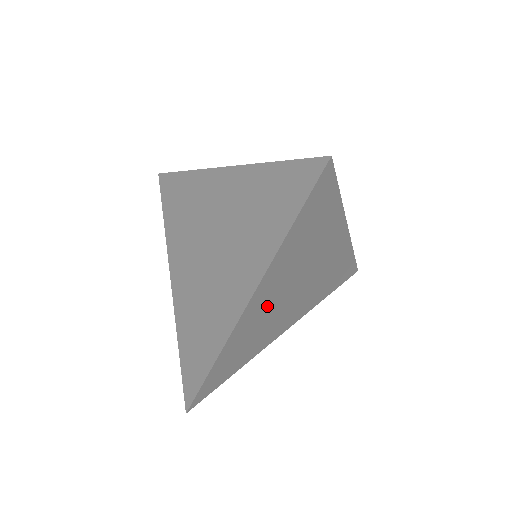
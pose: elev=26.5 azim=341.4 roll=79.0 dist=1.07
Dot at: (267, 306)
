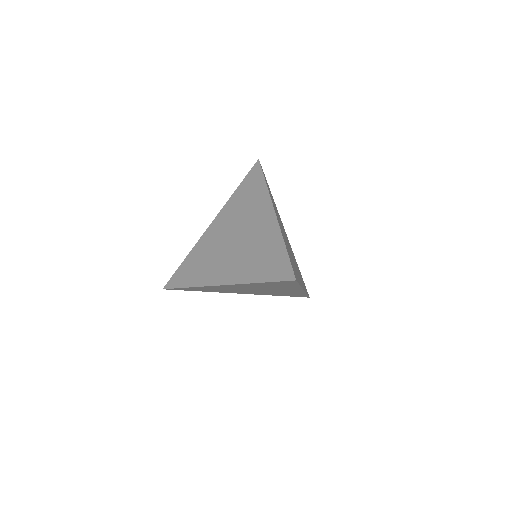
Dot at: (232, 288)
